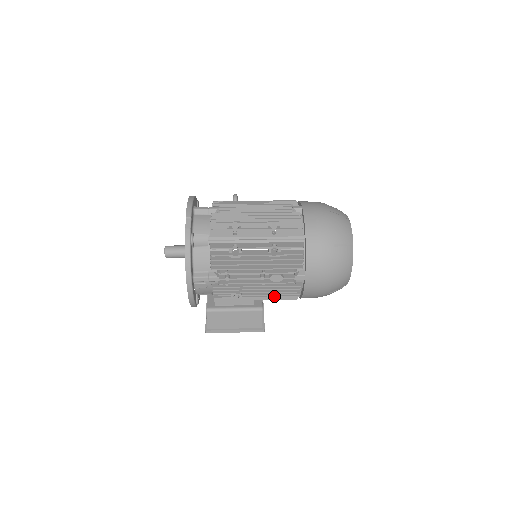
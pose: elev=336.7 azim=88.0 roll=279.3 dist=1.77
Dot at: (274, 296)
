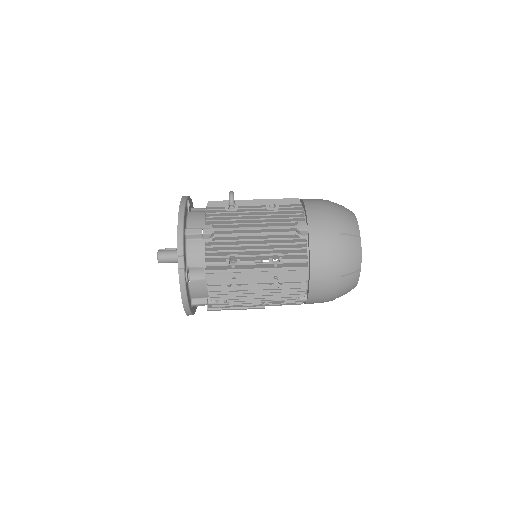
Dot at: occluded
